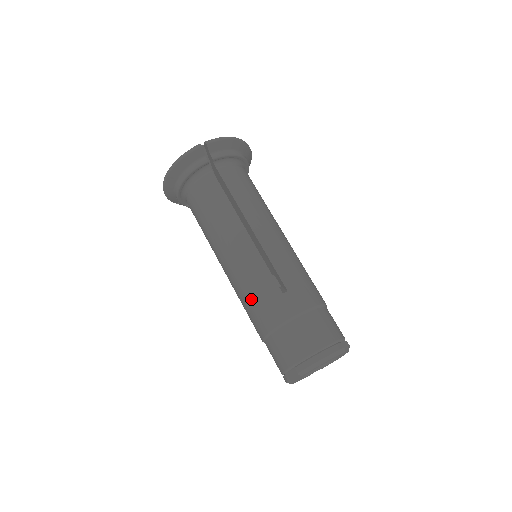
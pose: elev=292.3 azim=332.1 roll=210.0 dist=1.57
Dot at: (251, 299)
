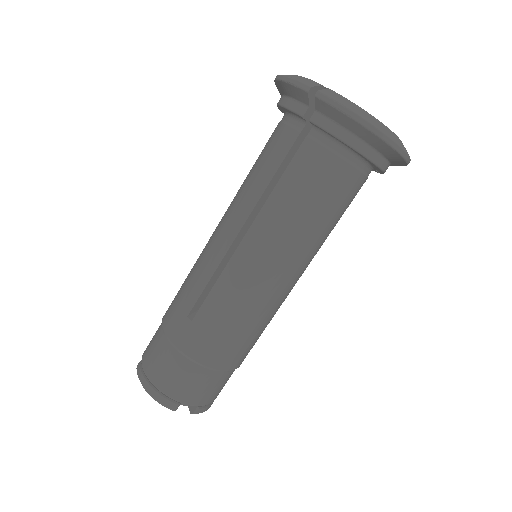
Dot at: (185, 281)
